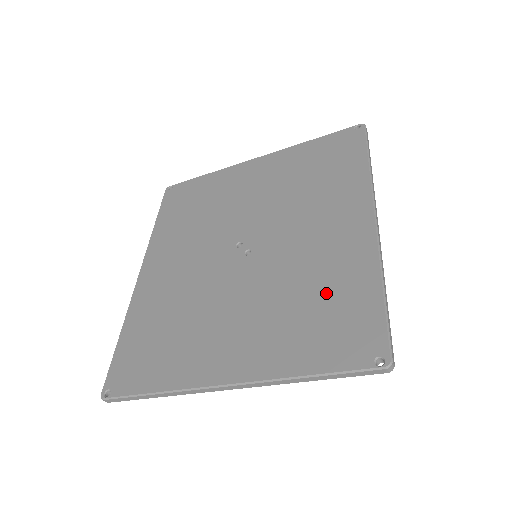
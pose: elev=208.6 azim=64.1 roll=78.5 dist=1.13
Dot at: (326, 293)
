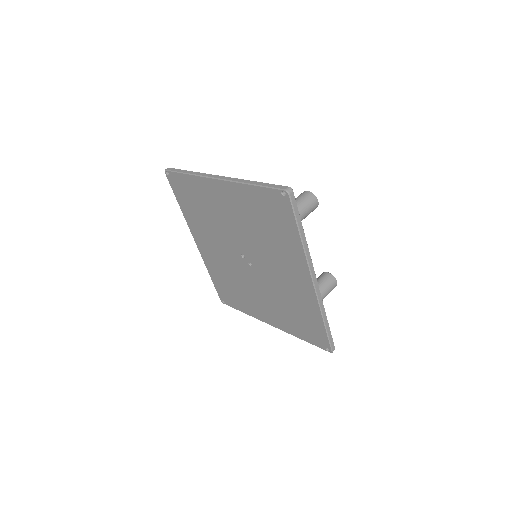
Dot at: (299, 311)
